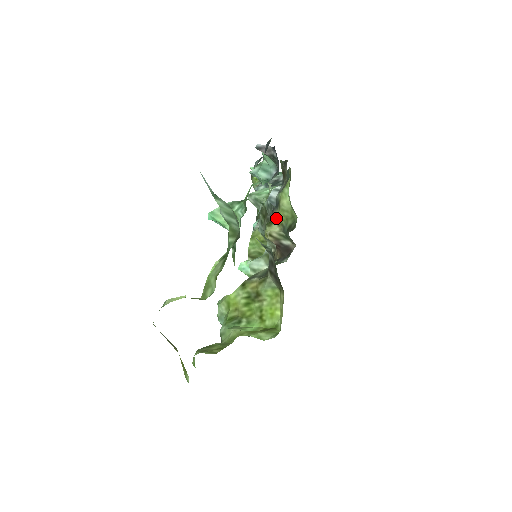
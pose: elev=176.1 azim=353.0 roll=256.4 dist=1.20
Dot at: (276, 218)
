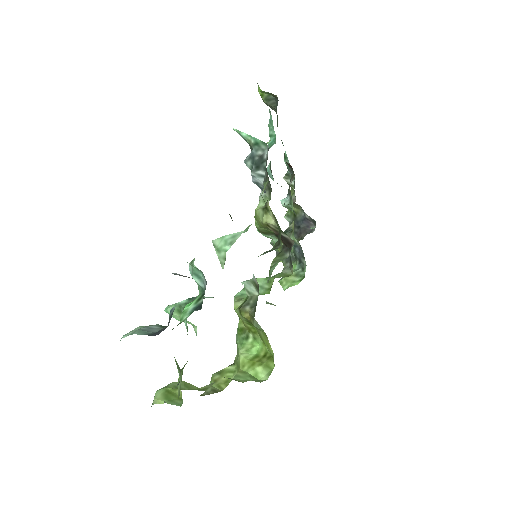
Dot at: (269, 207)
